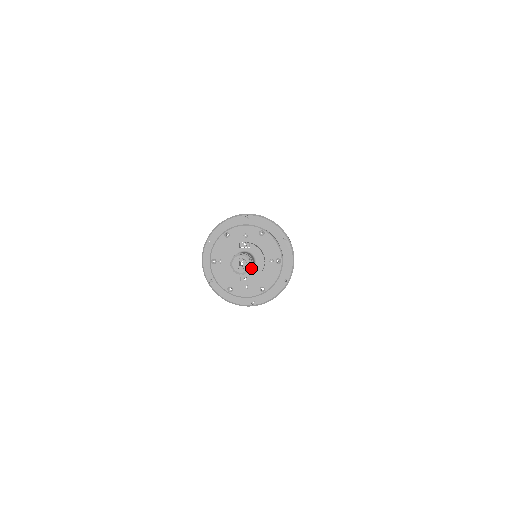
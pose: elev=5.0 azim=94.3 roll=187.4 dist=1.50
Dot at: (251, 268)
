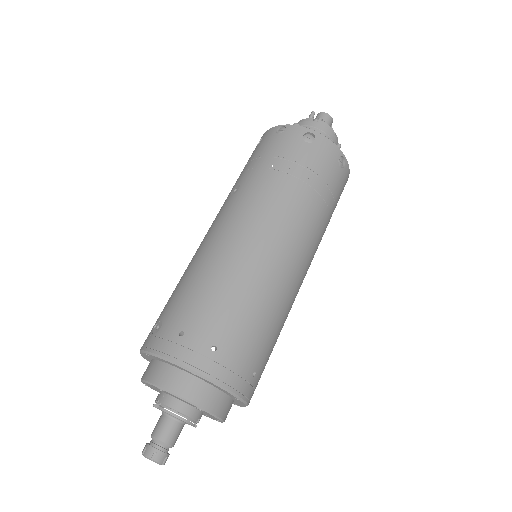
Dot at: (171, 446)
